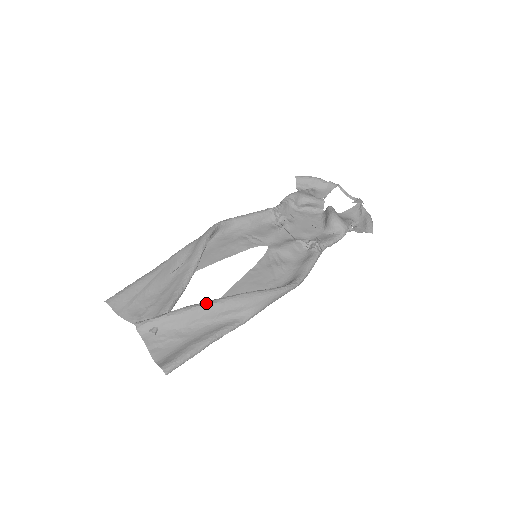
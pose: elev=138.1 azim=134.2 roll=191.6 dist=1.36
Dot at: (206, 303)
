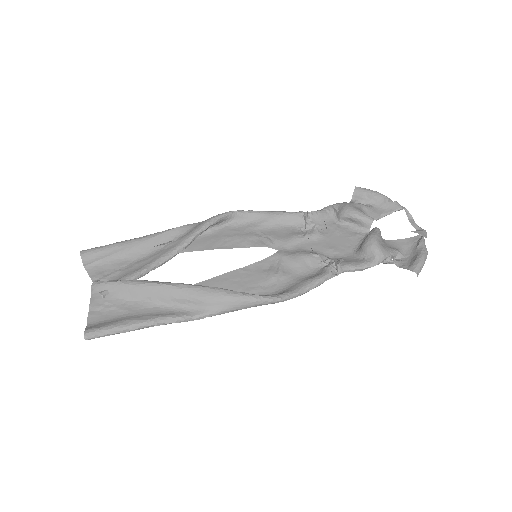
Dot at: (164, 283)
